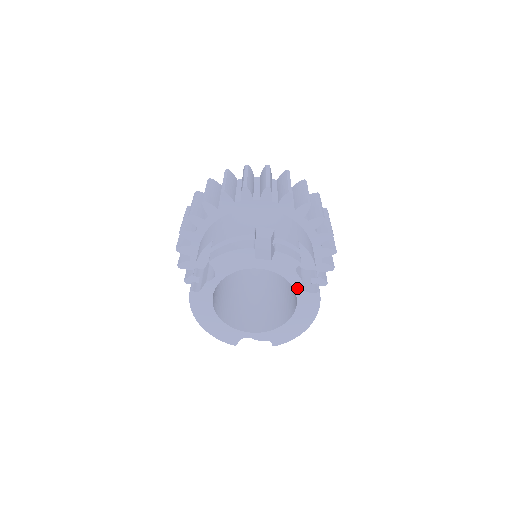
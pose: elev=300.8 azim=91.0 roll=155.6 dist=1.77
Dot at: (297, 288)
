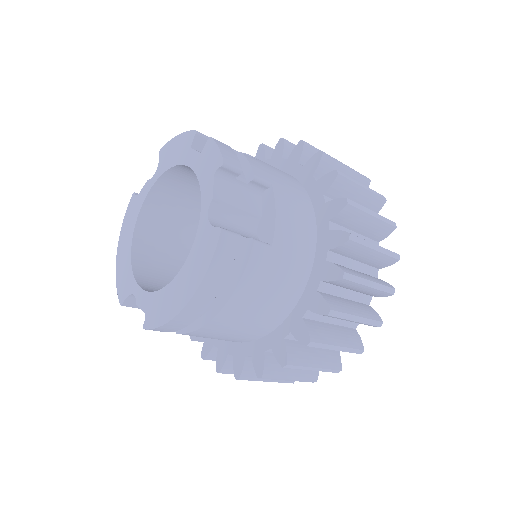
Dot at: (204, 211)
